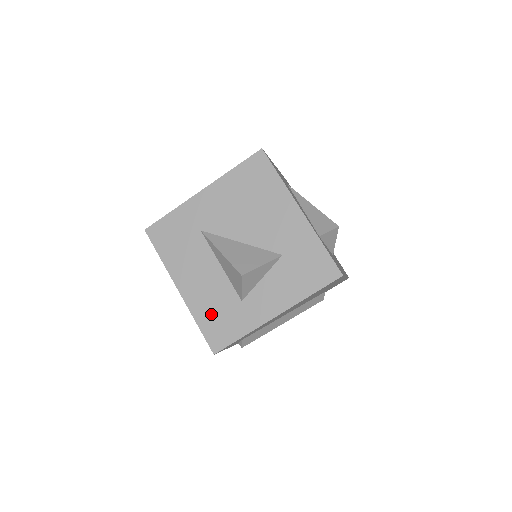
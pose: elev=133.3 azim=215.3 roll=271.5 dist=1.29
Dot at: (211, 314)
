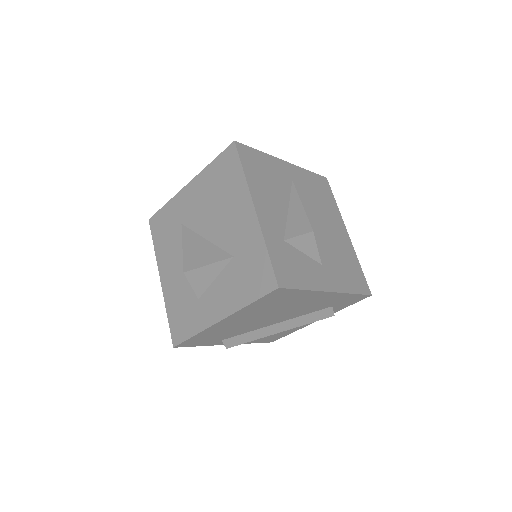
Dot at: (177, 307)
